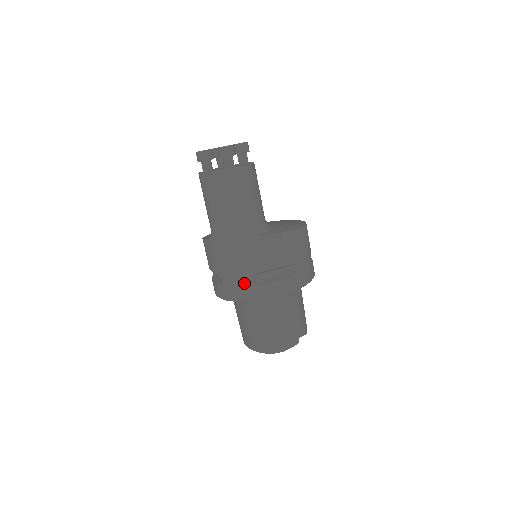
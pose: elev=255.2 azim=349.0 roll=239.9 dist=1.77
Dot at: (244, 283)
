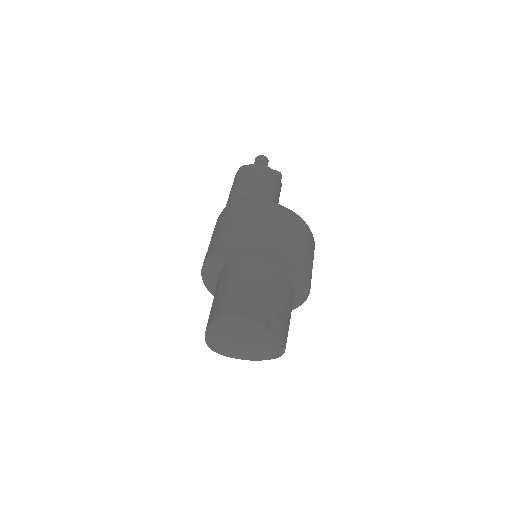
Dot at: (231, 233)
